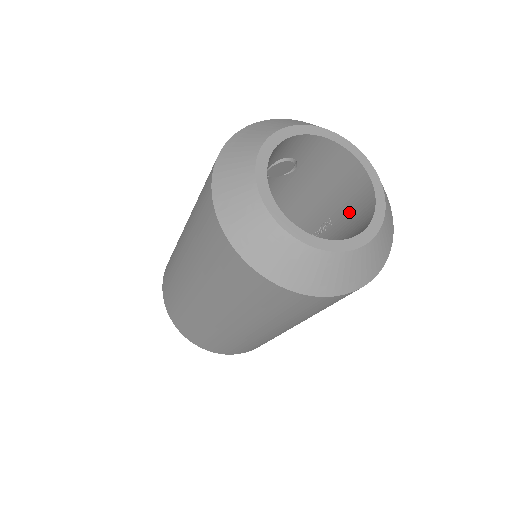
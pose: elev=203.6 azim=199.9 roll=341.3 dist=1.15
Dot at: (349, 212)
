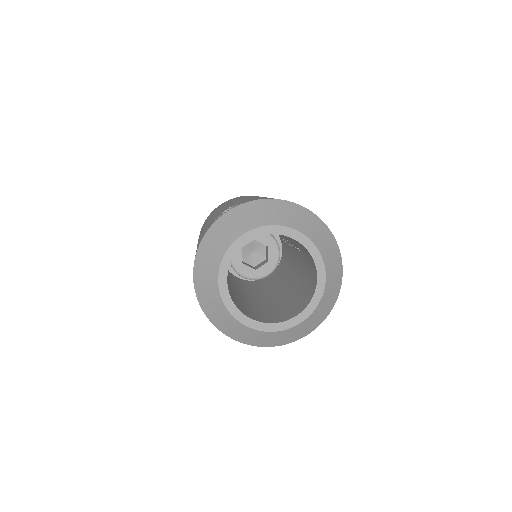
Dot at: (306, 258)
